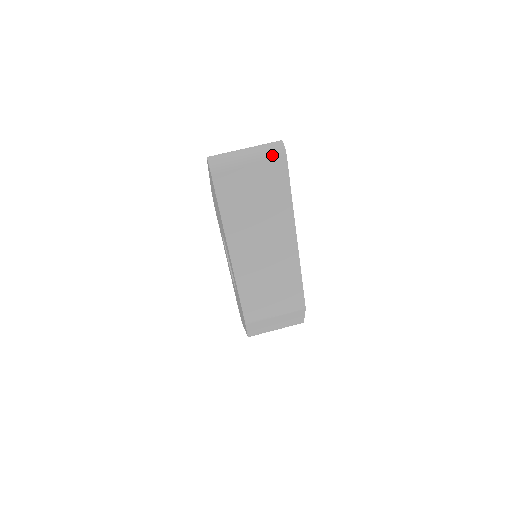
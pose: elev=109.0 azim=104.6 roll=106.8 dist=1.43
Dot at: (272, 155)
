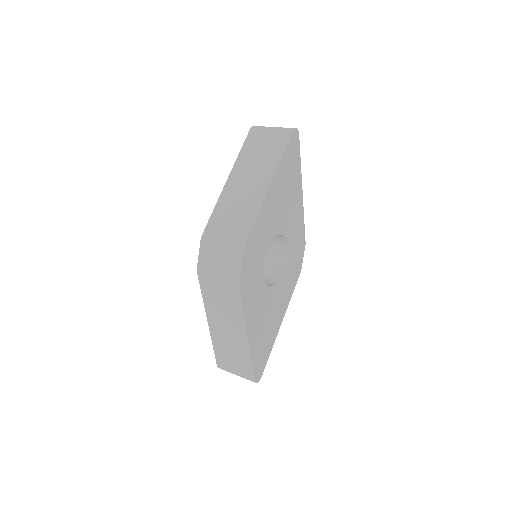
Dot at: (286, 129)
